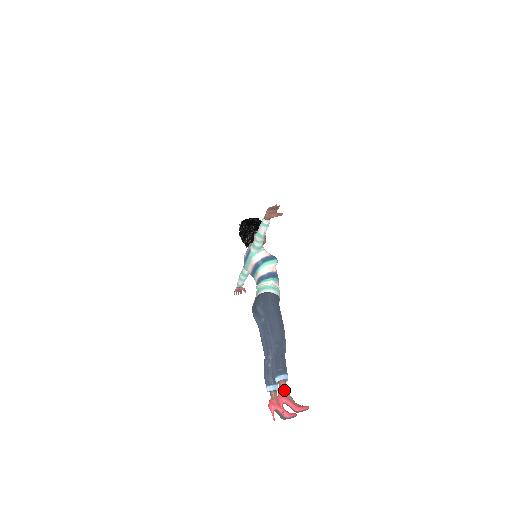
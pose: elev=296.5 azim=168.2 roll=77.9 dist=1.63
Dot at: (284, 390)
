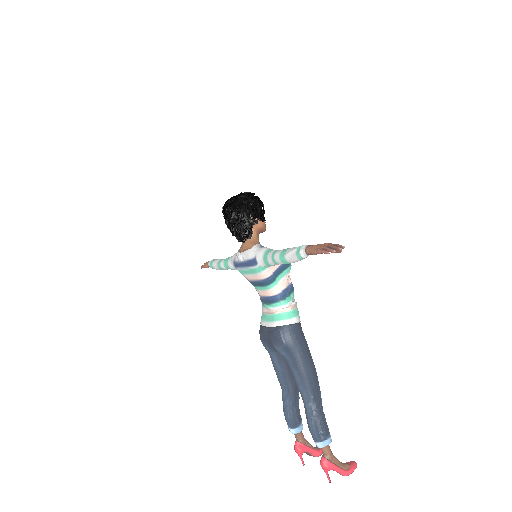
Dot at: (329, 455)
